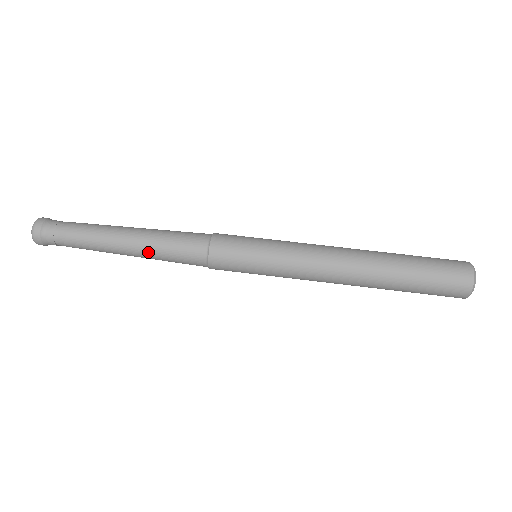
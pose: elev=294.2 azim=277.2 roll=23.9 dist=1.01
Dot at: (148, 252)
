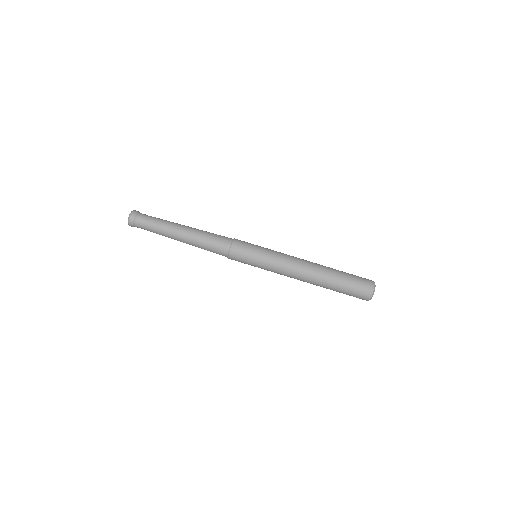
Dot at: (195, 246)
